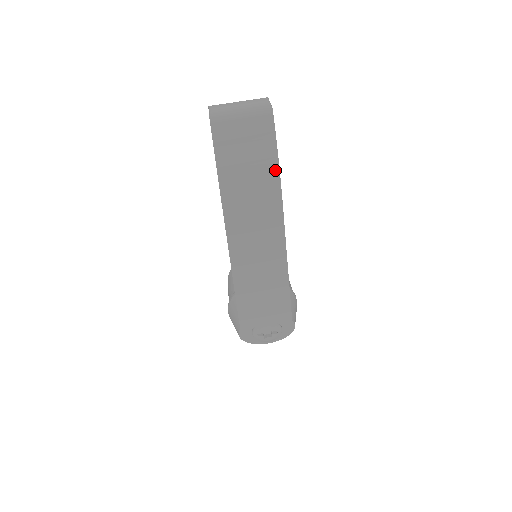
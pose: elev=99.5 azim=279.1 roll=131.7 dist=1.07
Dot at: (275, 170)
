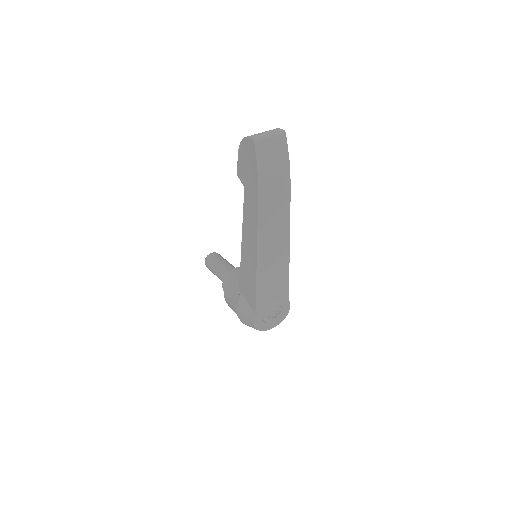
Dot at: (288, 170)
